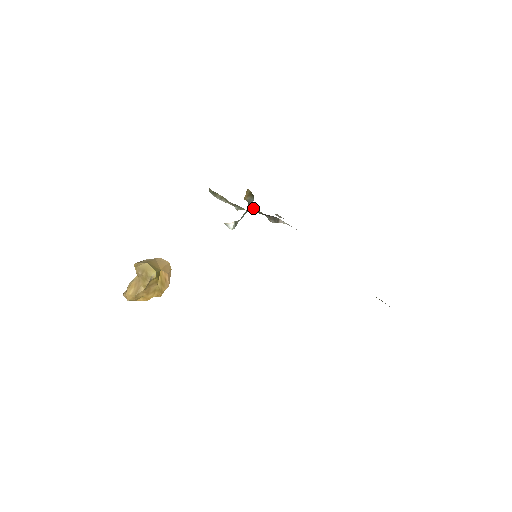
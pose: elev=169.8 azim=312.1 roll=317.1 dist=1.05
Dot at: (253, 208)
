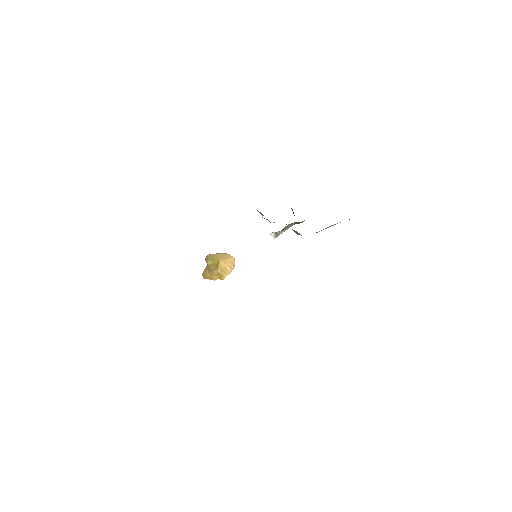
Dot at: occluded
